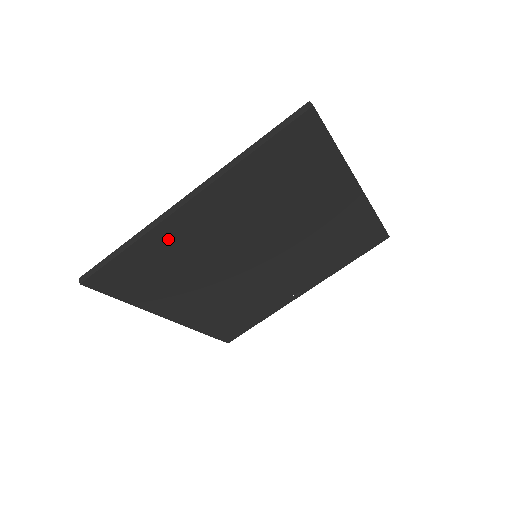
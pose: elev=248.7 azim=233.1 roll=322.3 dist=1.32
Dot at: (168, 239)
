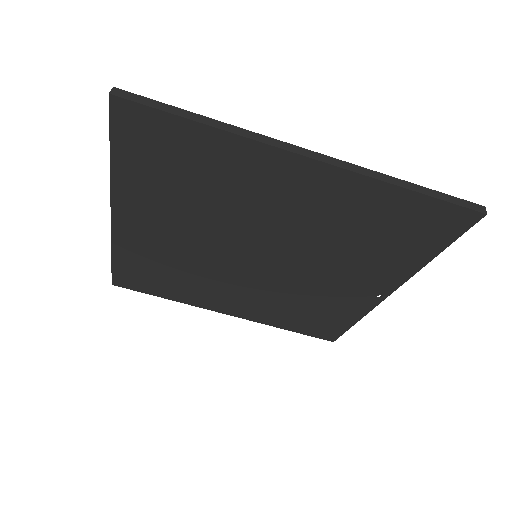
Dot at: (136, 248)
